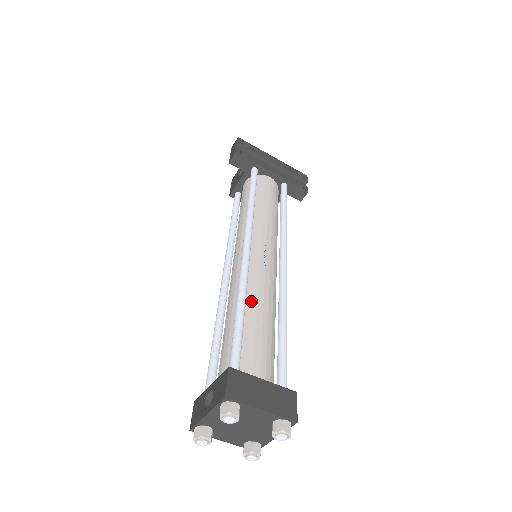
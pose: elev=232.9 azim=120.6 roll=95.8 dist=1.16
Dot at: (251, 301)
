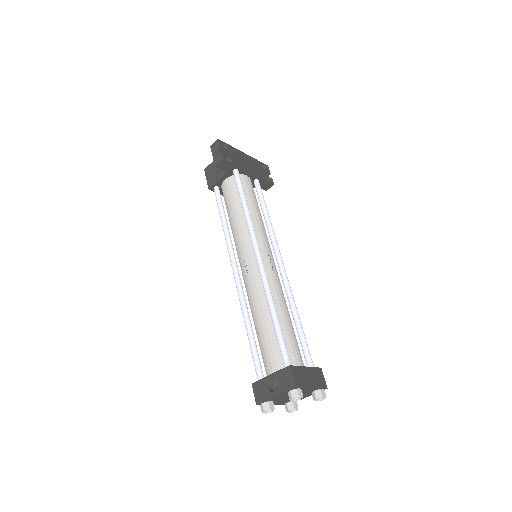
Dot at: (276, 305)
